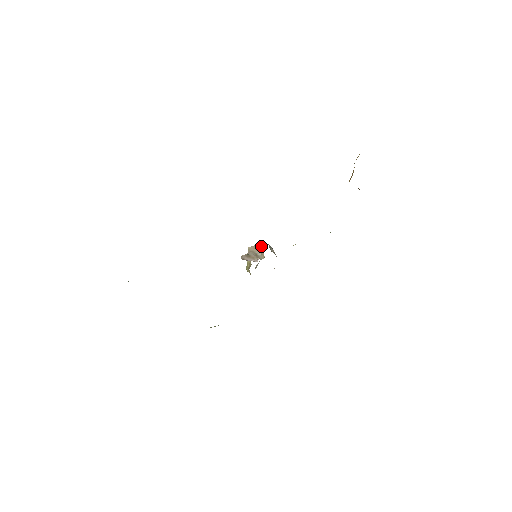
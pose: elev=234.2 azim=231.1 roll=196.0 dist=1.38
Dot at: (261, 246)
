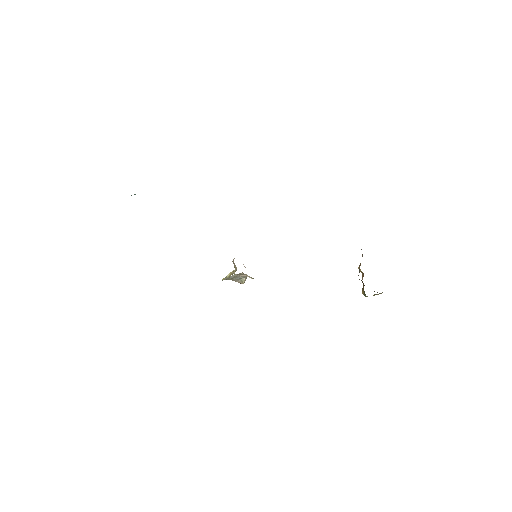
Dot at: (246, 277)
